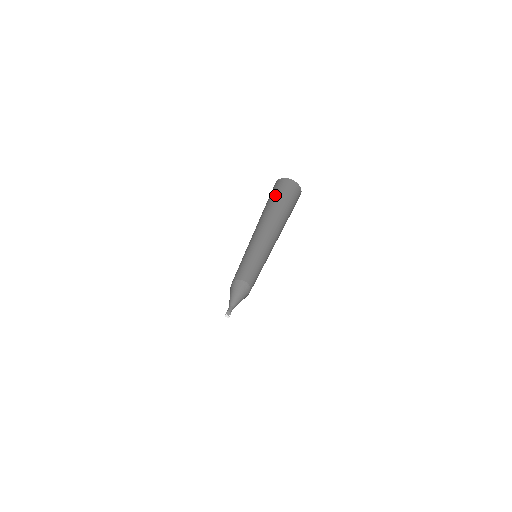
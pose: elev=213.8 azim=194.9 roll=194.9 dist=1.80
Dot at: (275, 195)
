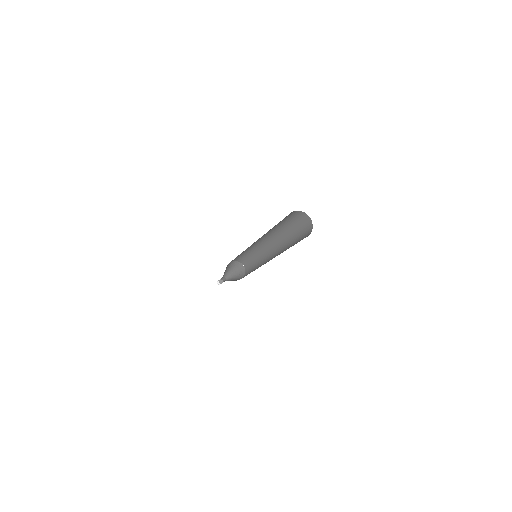
Dot at: (288, 219)
